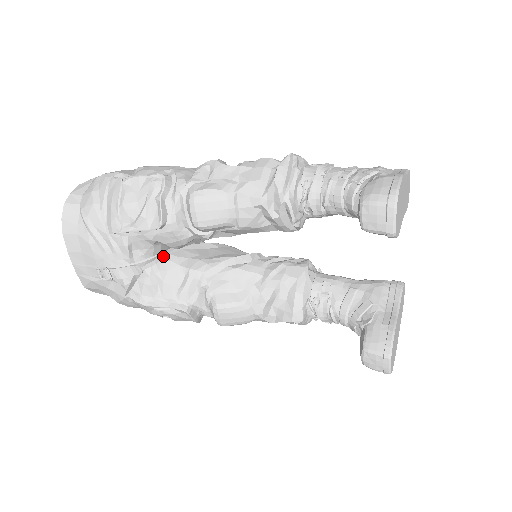
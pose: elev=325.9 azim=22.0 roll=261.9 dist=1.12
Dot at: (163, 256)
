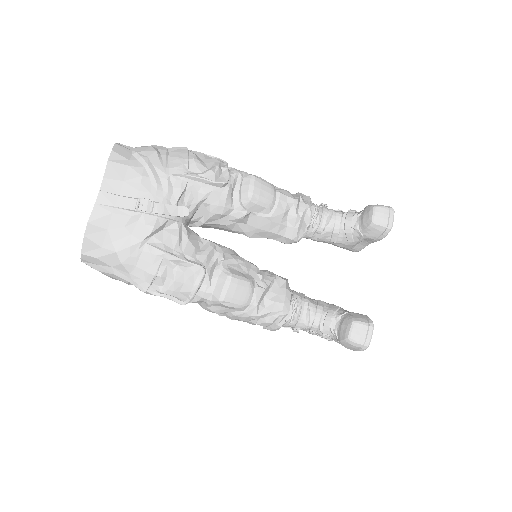
Dot at: (187, 224)
